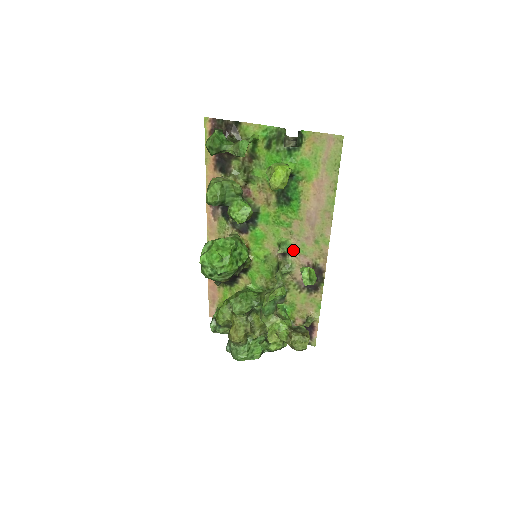
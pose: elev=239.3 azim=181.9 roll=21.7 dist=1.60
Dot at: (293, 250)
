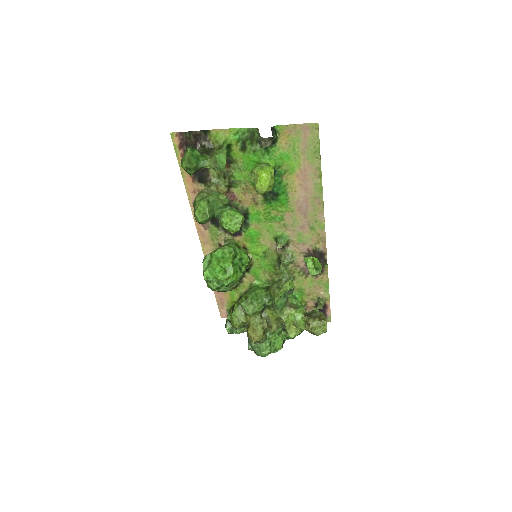
Dot at: (290, 241)
